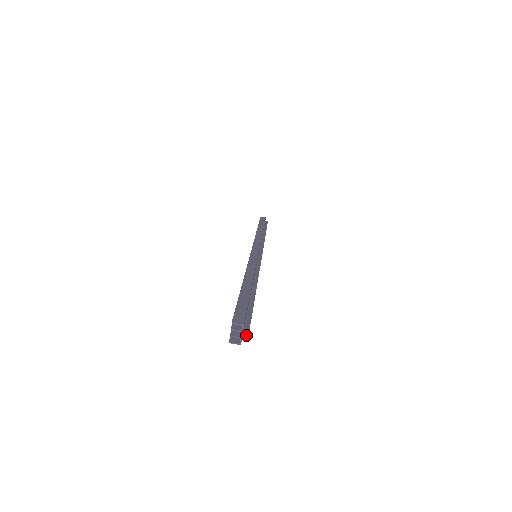
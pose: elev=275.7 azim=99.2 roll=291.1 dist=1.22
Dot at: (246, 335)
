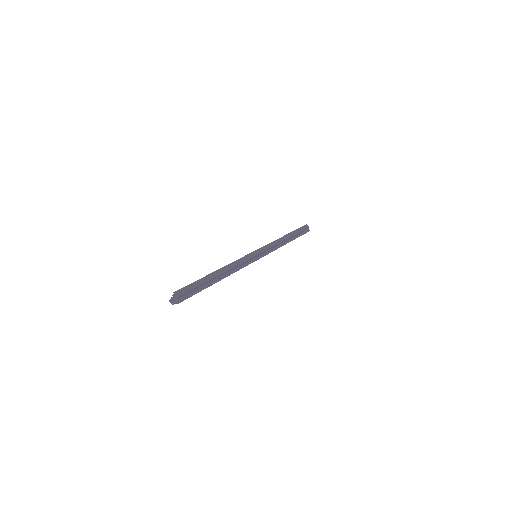
Dot at: (178, 302)
